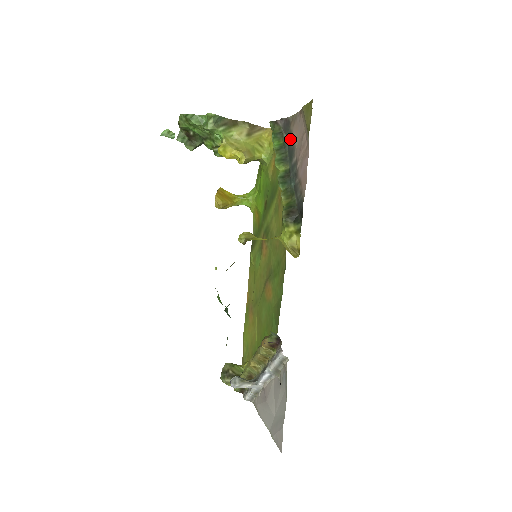
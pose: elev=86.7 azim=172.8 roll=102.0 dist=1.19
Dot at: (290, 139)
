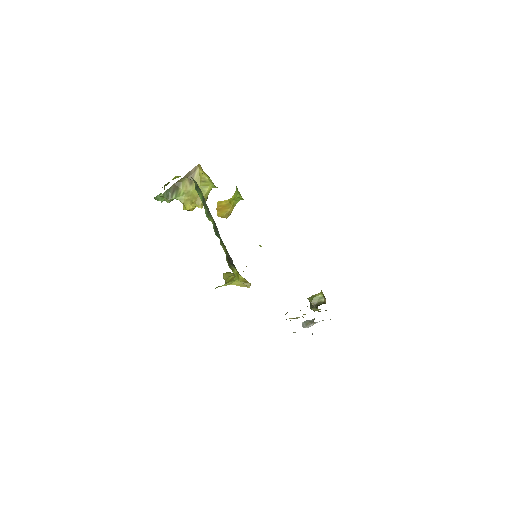
Dot at: occluded
